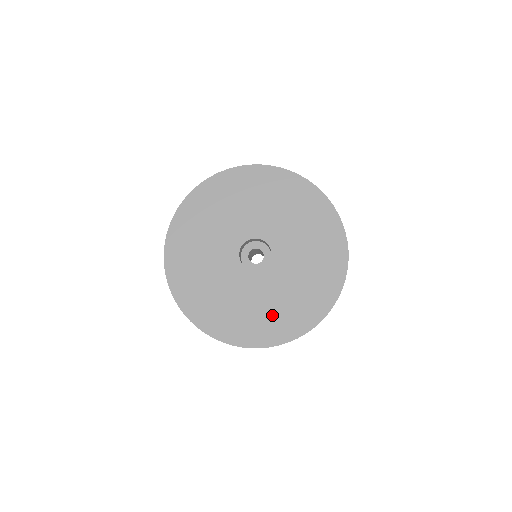
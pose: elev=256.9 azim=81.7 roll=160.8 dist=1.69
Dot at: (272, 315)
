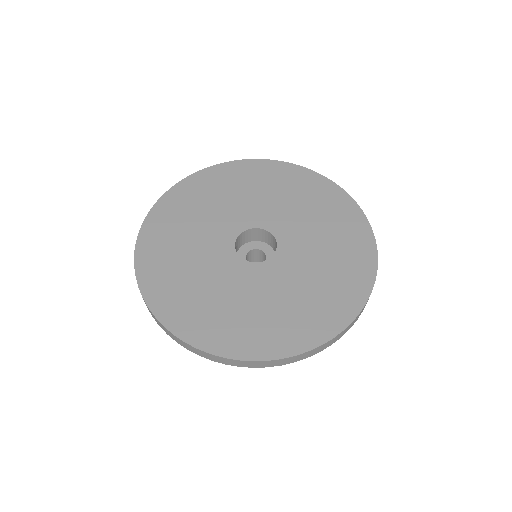
Dot at: (273, 317)
